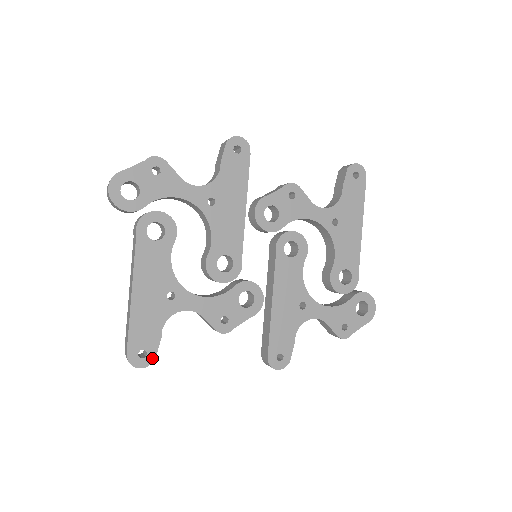
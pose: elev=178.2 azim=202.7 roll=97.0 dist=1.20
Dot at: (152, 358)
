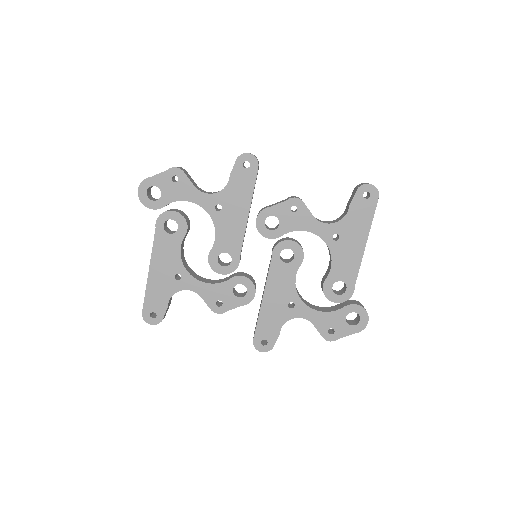
Dot at: (160, 319)
